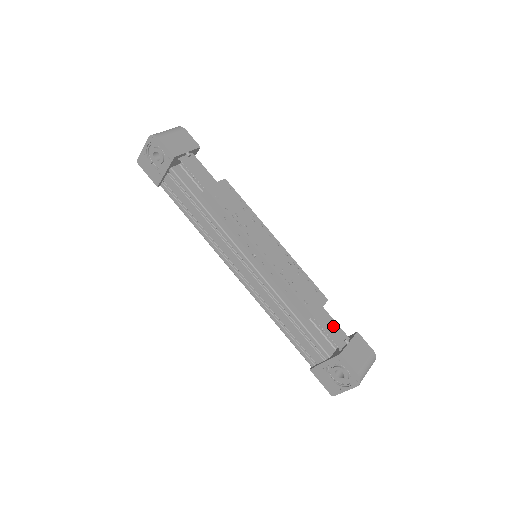
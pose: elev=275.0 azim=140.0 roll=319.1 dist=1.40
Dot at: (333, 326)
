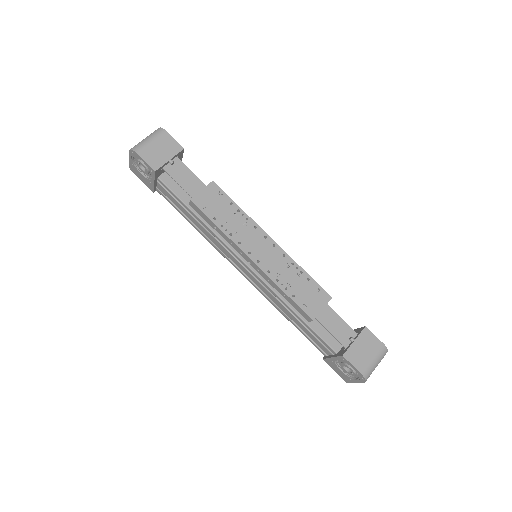
Dot at: (338, 324)
